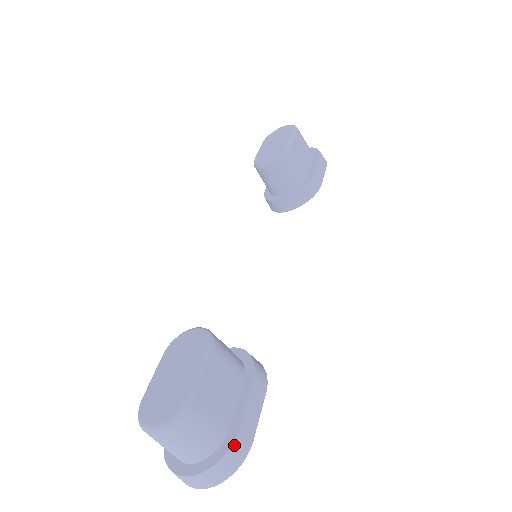
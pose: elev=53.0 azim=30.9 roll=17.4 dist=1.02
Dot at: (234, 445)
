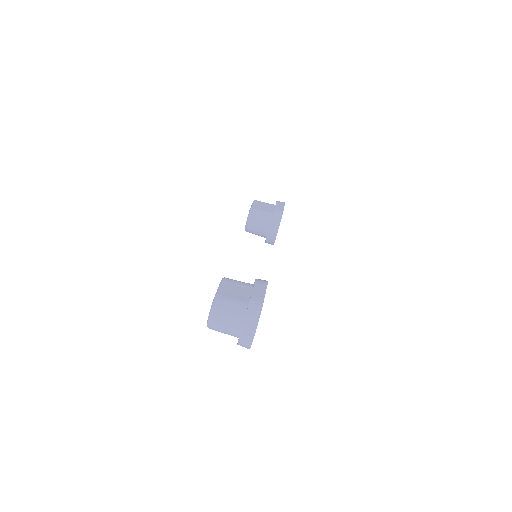
Dot at: (251, 303)
